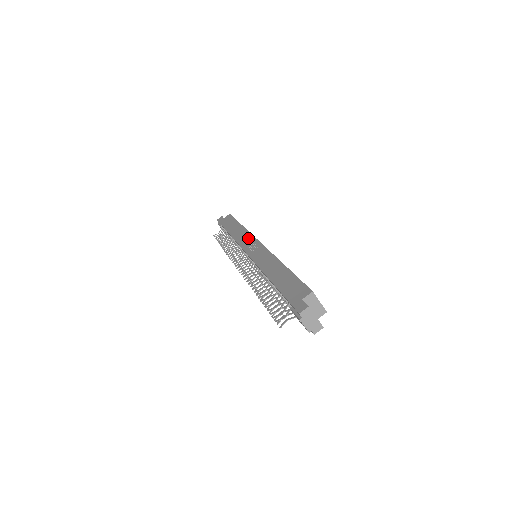
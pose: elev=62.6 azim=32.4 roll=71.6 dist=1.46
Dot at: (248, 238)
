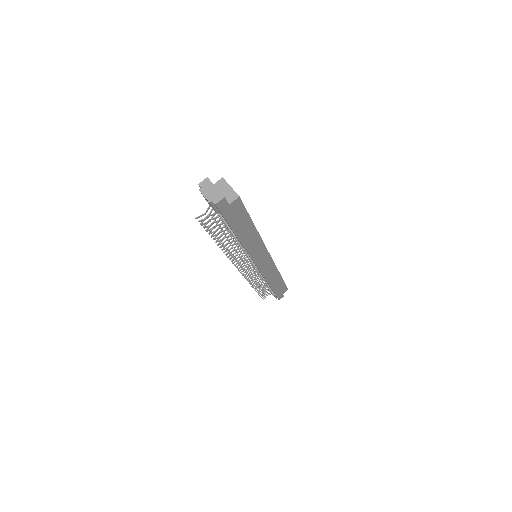
Dot at: occluded
